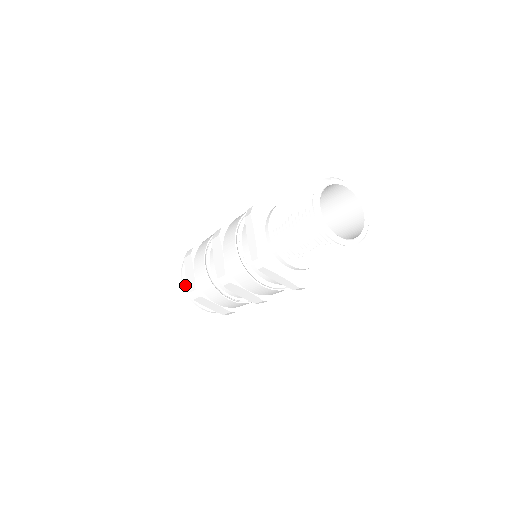
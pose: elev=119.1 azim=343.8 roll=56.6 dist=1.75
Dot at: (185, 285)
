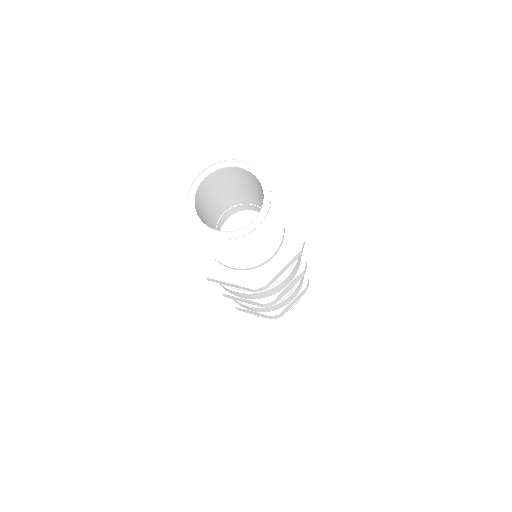
Dot at: occluded
